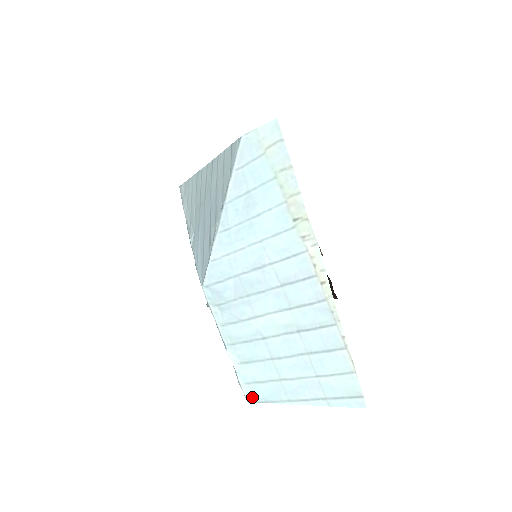
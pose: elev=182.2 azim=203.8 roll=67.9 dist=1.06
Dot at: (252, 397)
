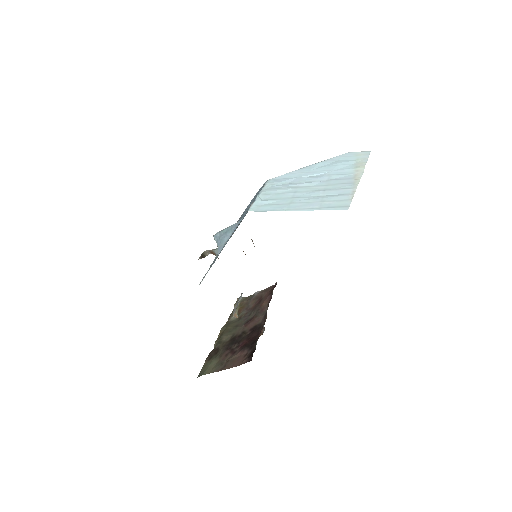
Dot at: (255, 210)
